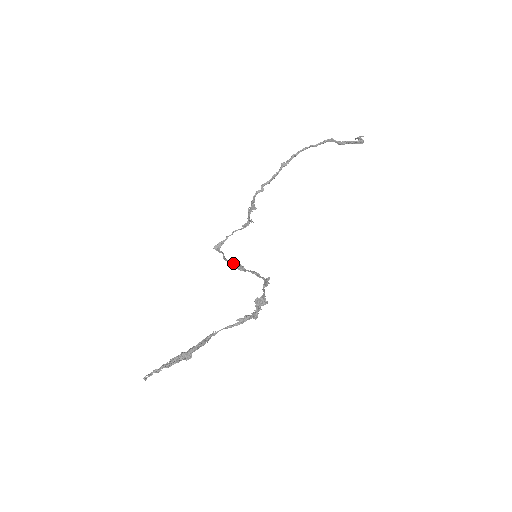
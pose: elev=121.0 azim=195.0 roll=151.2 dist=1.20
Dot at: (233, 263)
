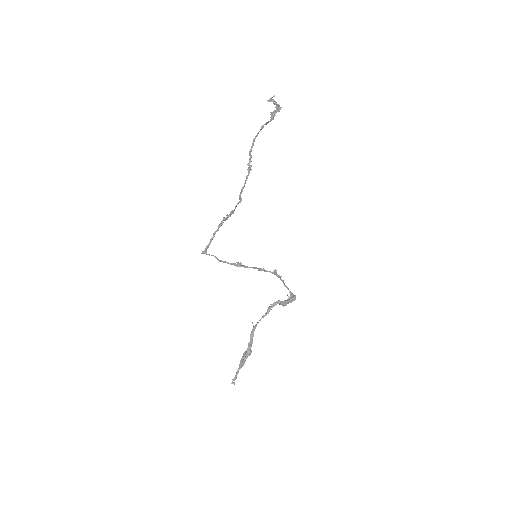
Dot at: (231, 263)
